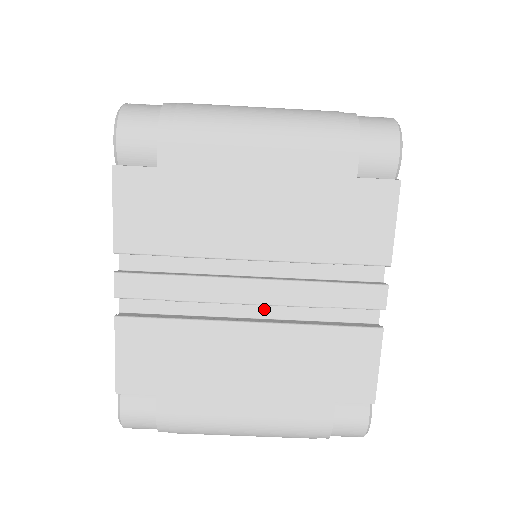
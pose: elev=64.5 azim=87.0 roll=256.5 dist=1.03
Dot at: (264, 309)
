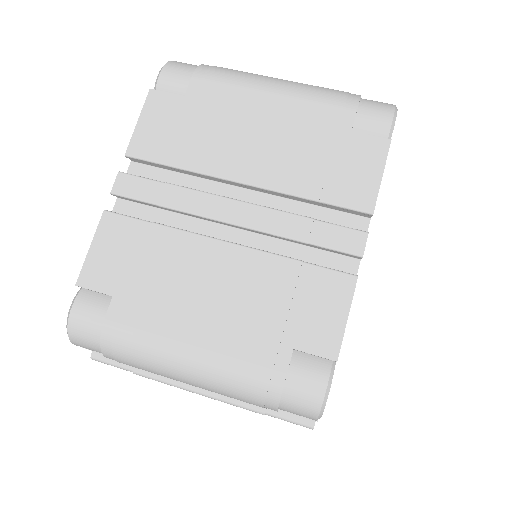
Dot at: (243, 241)
